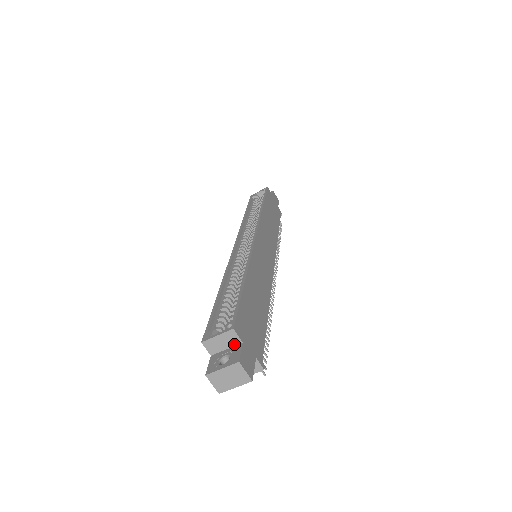
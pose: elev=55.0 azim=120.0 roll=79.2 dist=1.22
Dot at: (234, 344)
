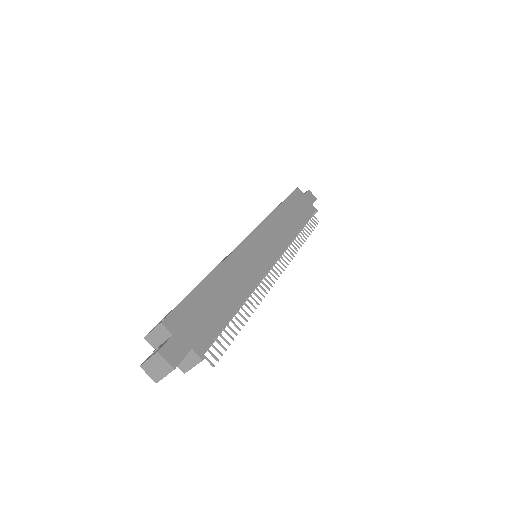
Dot at: (167, 337)
